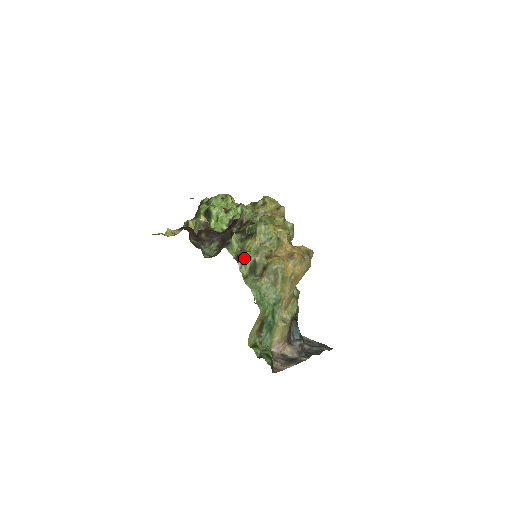
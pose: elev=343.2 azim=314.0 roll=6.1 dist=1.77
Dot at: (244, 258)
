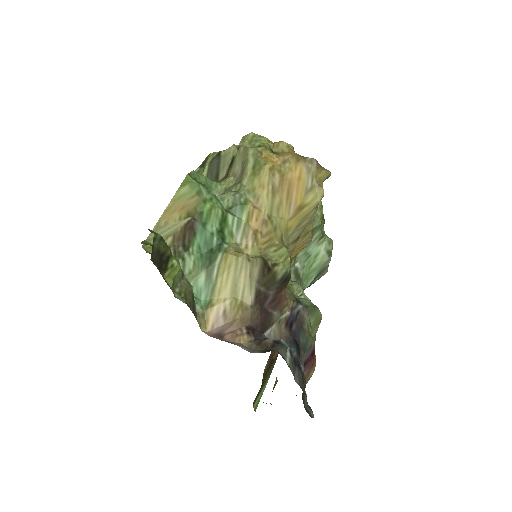
Dot at: (207, 157)
